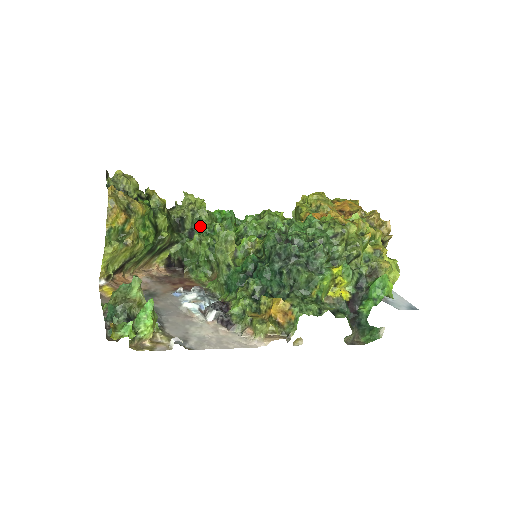
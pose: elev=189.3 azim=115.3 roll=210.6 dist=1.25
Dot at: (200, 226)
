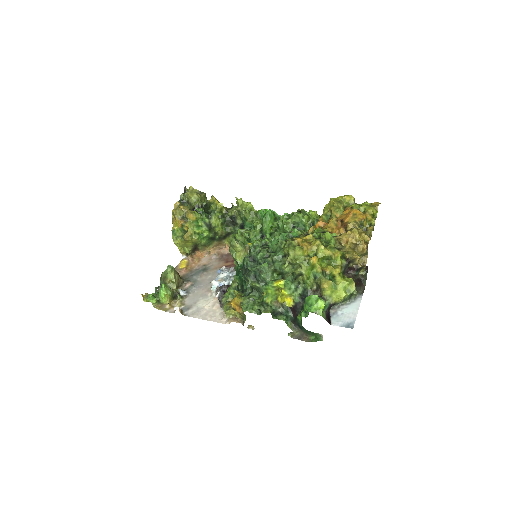
Dot at: (246, 222)
